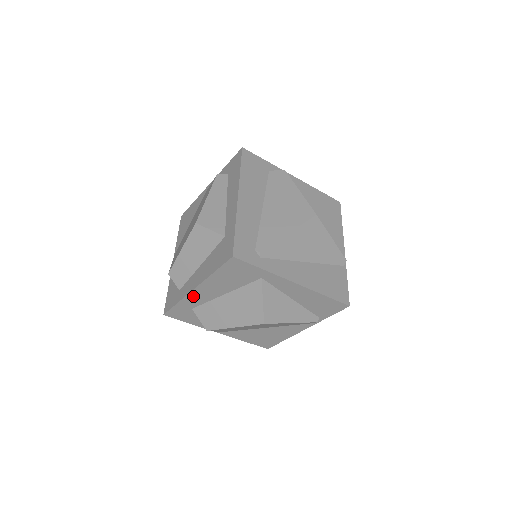
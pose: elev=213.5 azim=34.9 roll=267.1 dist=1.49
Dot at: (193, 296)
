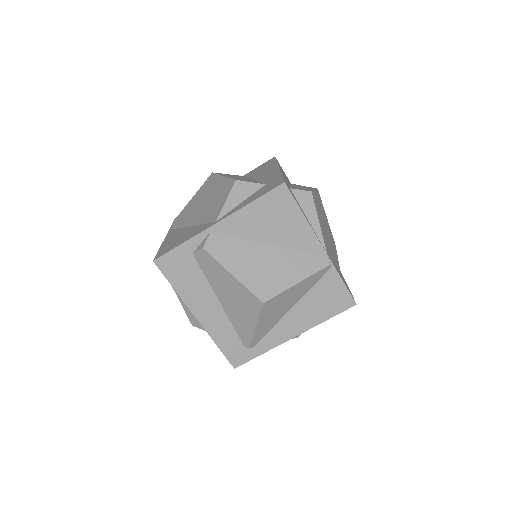
Dot at: occluded
